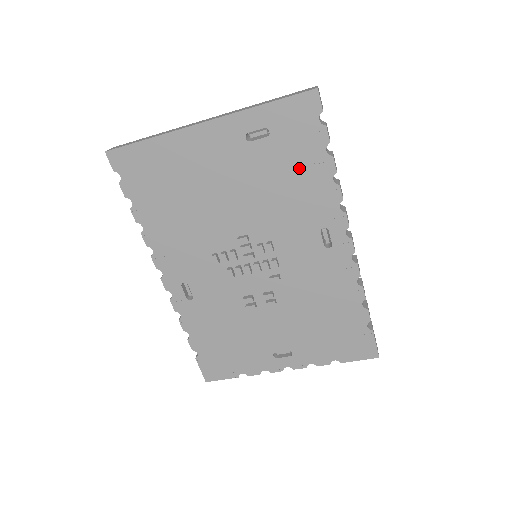
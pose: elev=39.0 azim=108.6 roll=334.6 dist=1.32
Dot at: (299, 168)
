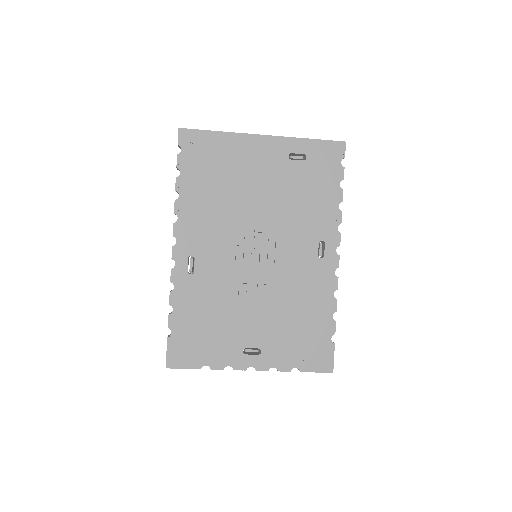
Dot at: (318, 190)
